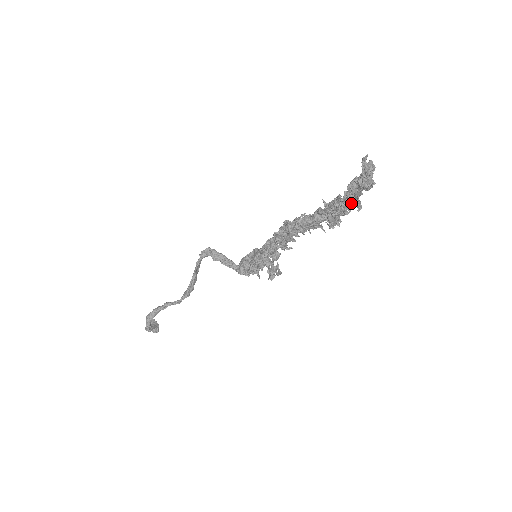
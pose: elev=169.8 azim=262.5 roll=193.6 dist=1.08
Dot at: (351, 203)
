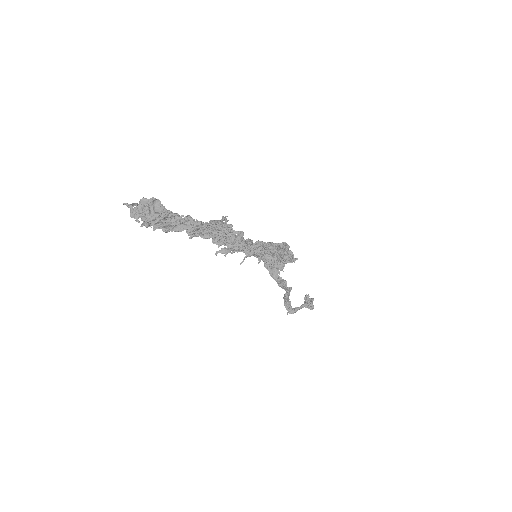
Dot at: (179, 229)
